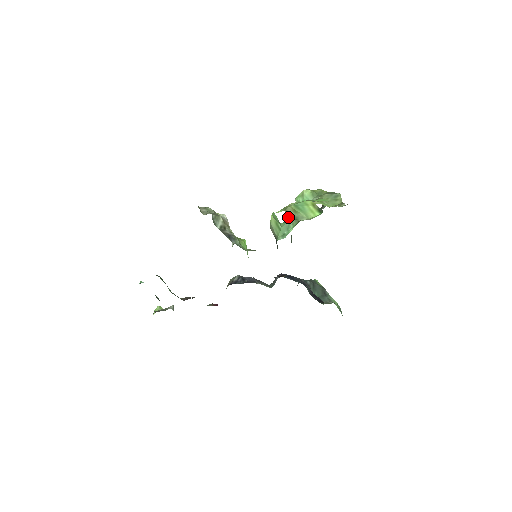
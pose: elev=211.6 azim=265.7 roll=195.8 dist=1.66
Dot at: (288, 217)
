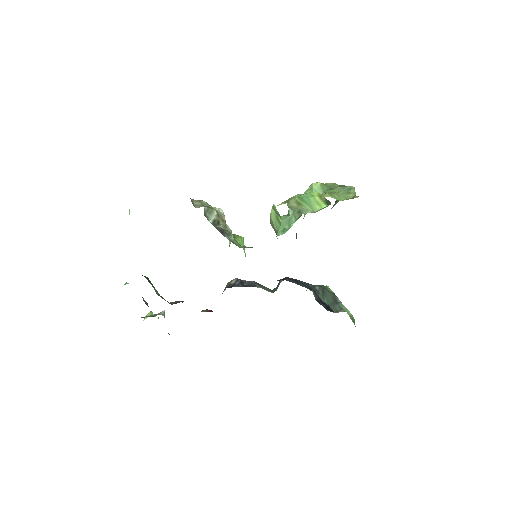
Dot at: (290, 209)
